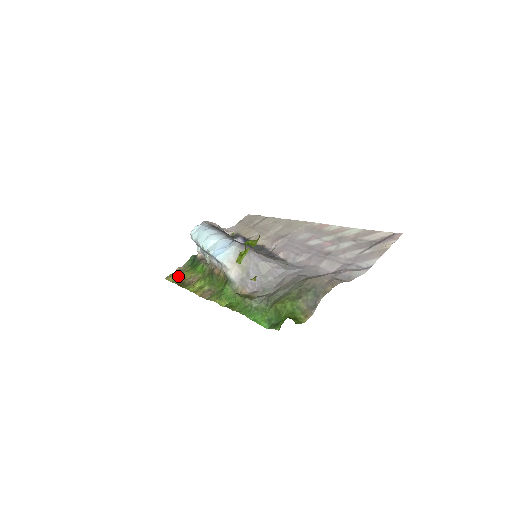
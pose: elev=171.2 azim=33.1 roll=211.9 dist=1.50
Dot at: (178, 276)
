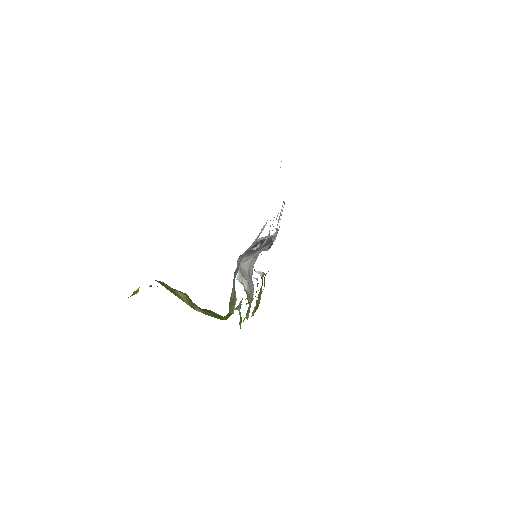
Dot at: occluded
